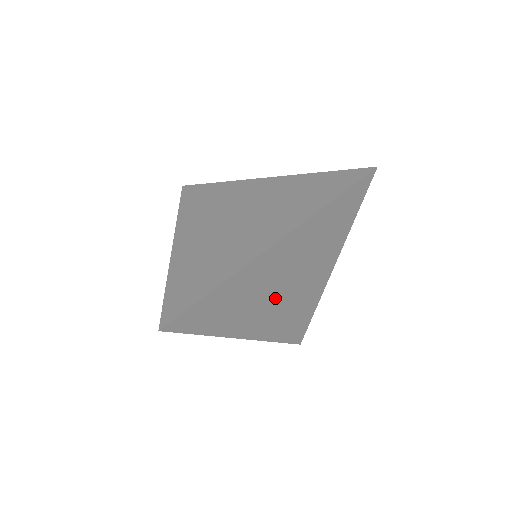
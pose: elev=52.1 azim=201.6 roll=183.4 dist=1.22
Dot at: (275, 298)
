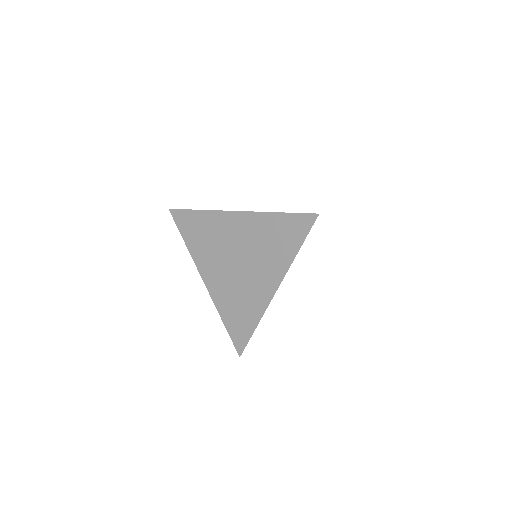
Dot at: occluded
